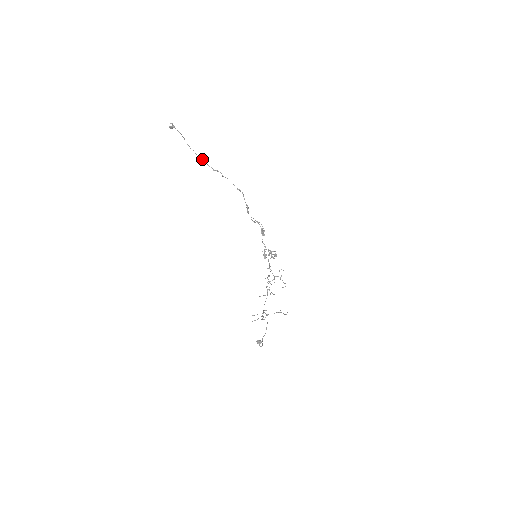
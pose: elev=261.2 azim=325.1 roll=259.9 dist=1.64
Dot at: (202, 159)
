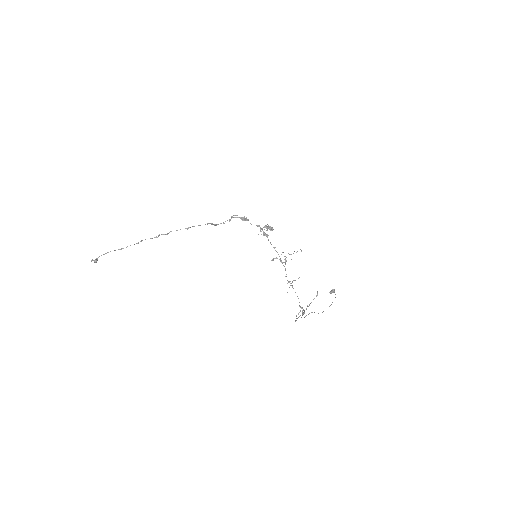
Dot at: (141, 241)
